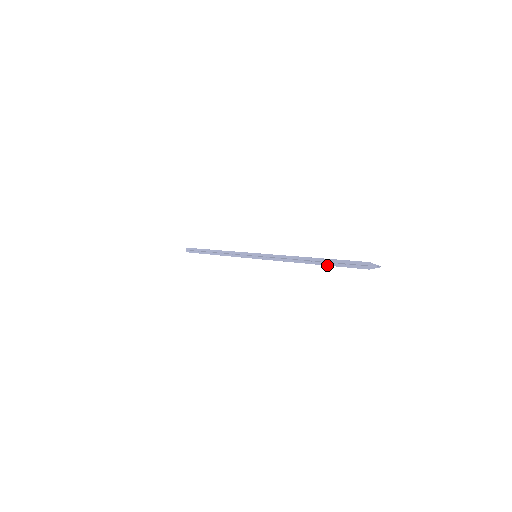
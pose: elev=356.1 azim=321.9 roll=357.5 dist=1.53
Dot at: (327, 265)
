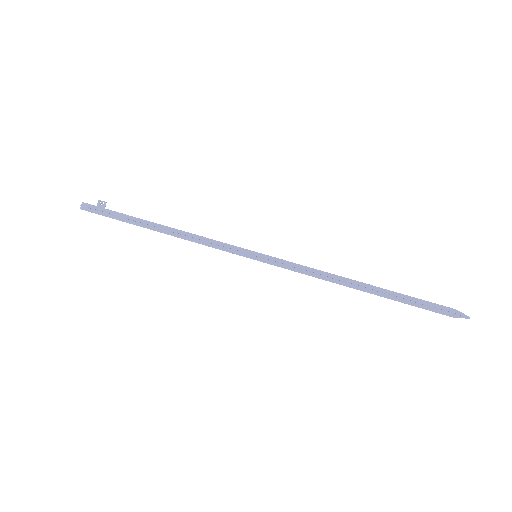
Dot at: (390, 295)
